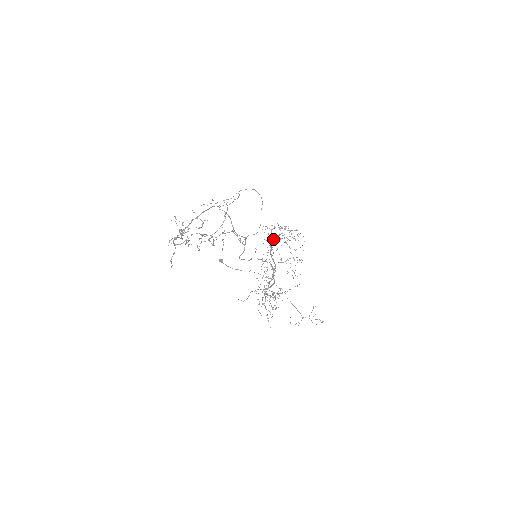
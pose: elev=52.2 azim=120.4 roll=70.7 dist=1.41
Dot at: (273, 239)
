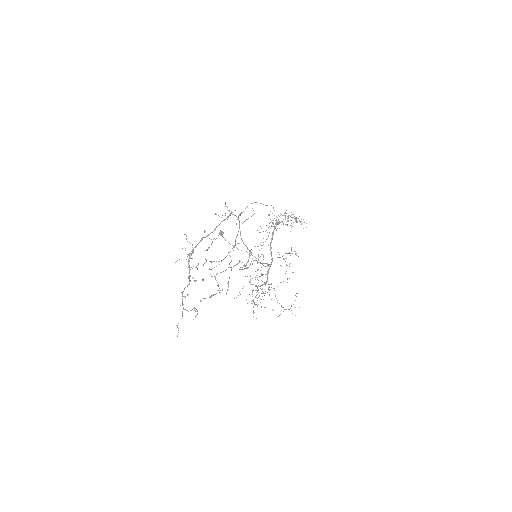
Dot at: (276, 225)
